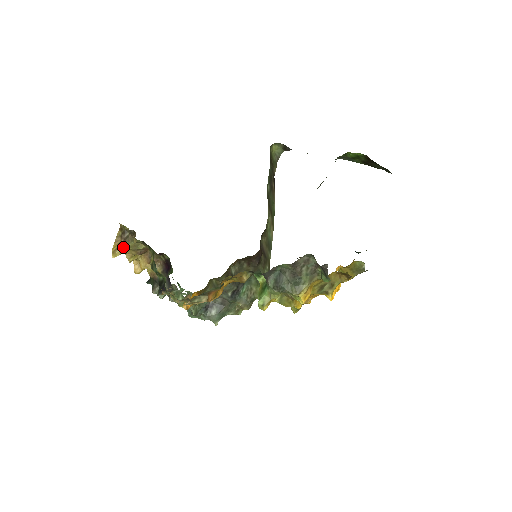
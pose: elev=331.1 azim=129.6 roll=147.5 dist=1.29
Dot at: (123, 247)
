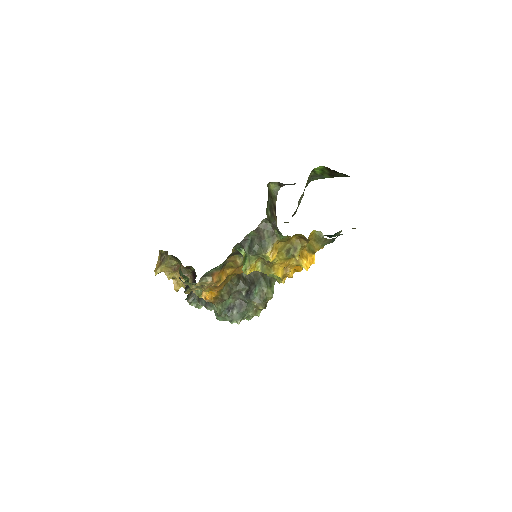
Dot at: (162, 266)
